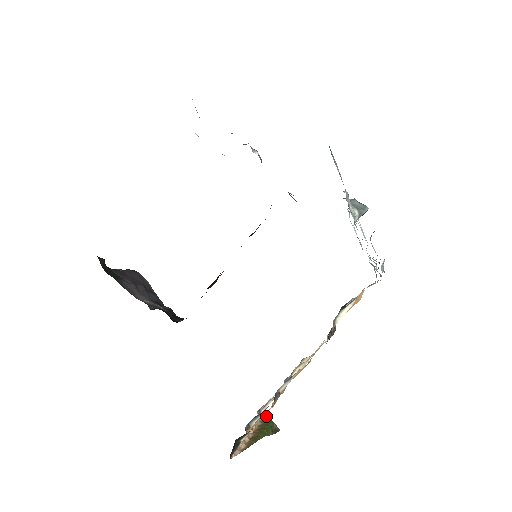
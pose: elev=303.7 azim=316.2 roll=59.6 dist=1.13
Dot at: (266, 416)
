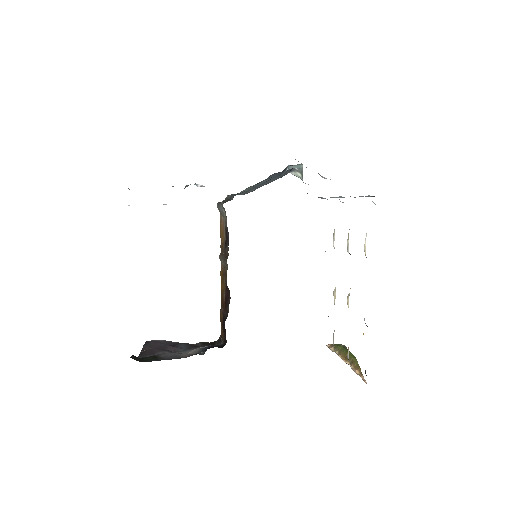
Dot at: (330, 345)
